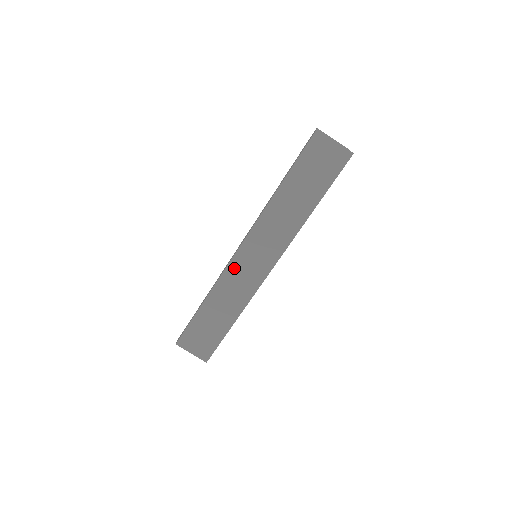
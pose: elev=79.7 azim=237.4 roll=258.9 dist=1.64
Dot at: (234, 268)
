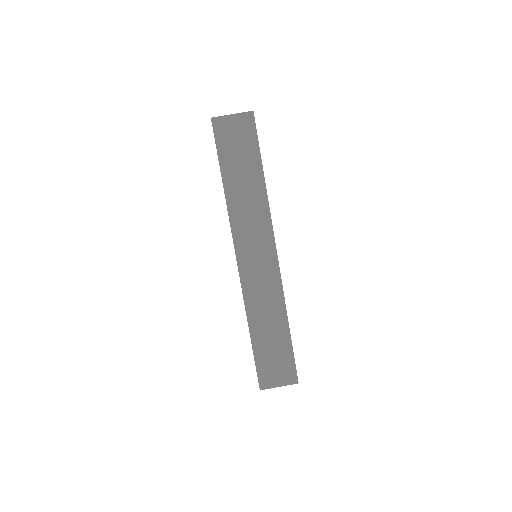
Dot at: (248, 281)
